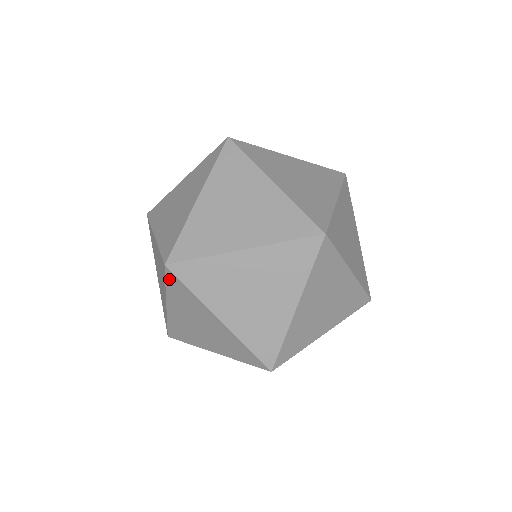
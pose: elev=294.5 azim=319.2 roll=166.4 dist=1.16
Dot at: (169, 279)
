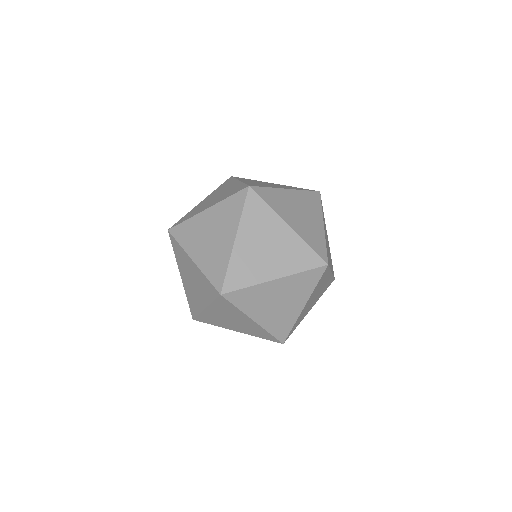
Dot at: (238, 195)
